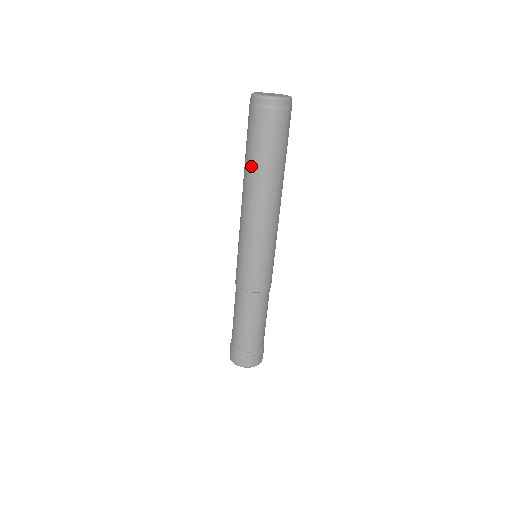
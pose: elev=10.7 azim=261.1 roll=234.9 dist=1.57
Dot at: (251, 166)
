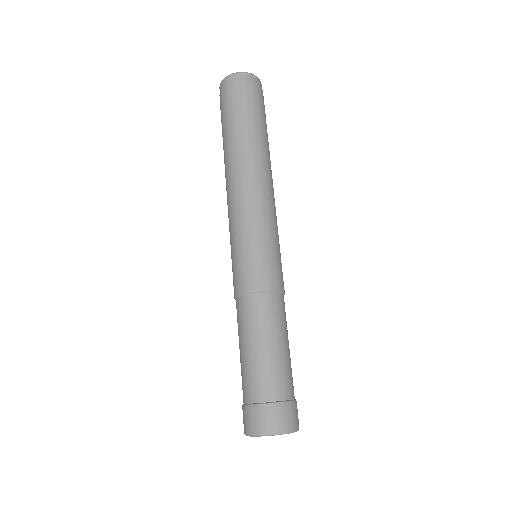
Dot at: (227, 141)
